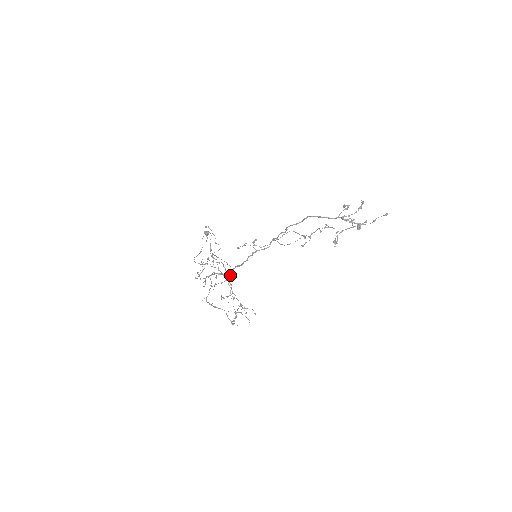
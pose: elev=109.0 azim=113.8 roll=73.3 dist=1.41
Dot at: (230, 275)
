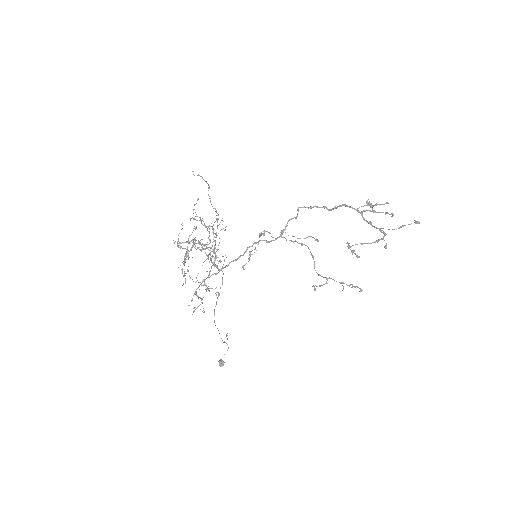
Dot at: occluded
